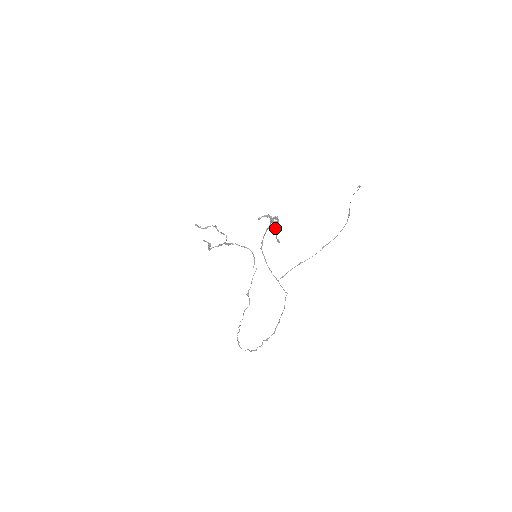
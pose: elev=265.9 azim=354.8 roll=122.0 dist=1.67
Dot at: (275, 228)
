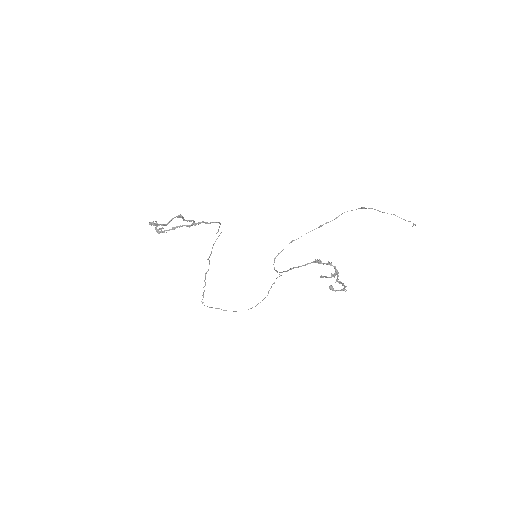
Dot at: occluded
